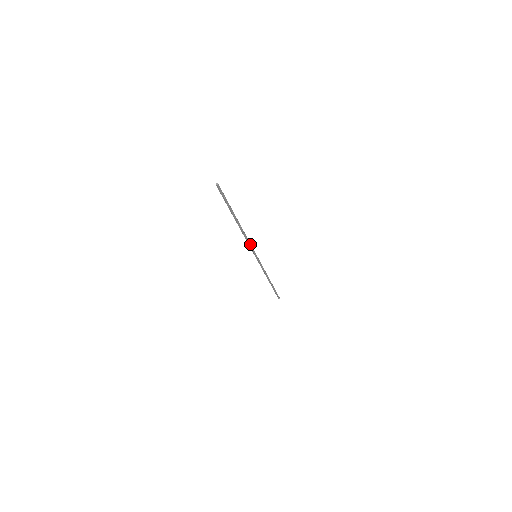
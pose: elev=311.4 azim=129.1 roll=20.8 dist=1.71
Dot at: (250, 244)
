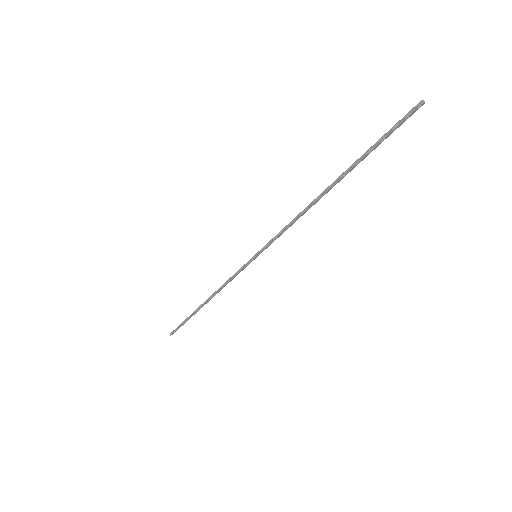
Dot at: (282, 233)
